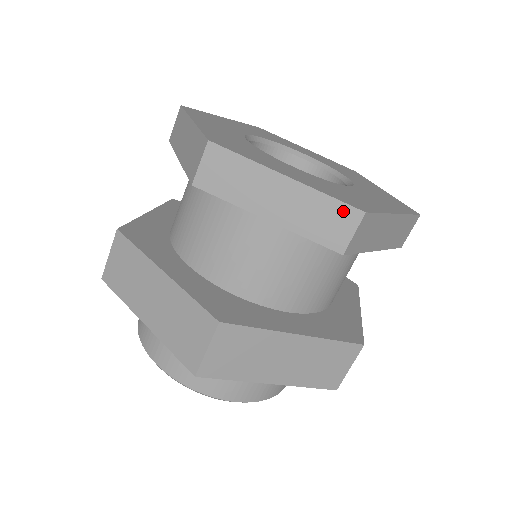
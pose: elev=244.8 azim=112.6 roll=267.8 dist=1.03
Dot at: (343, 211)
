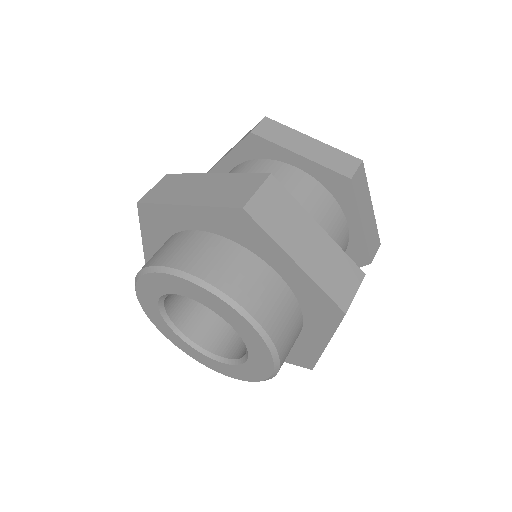
Dot at: (349, 158)
